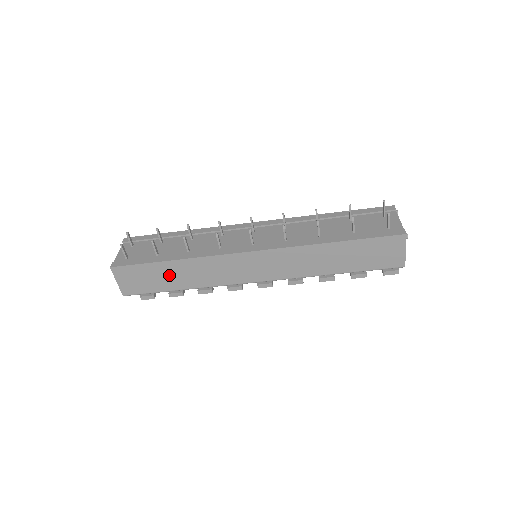
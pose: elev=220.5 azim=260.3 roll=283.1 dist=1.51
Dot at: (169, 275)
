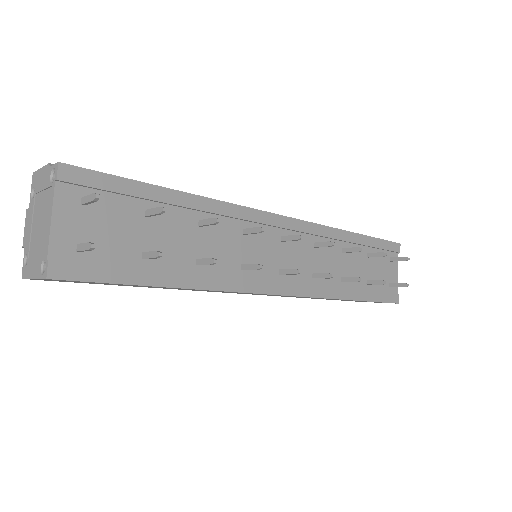
Dot at: (145, 286)
